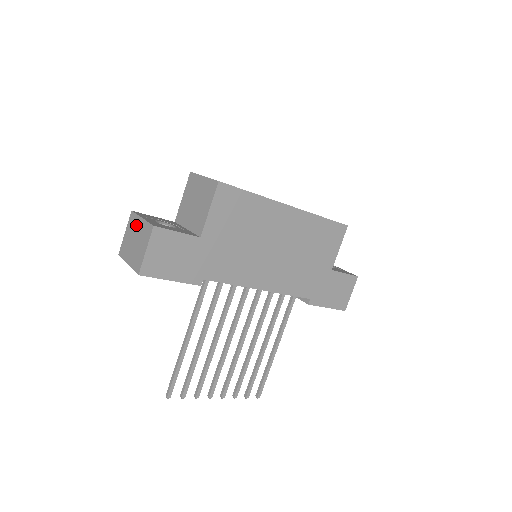
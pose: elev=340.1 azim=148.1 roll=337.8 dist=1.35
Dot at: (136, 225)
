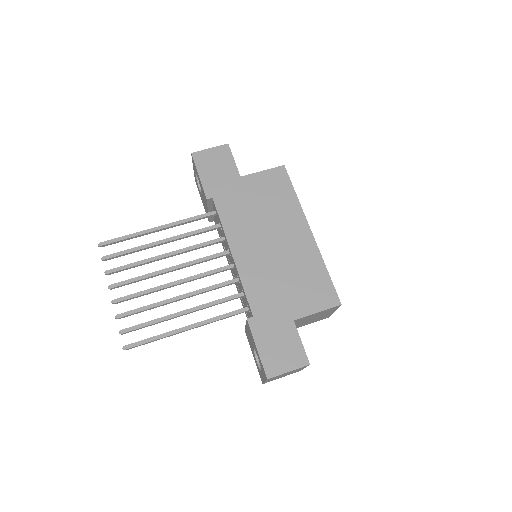
Dot at: occluded
